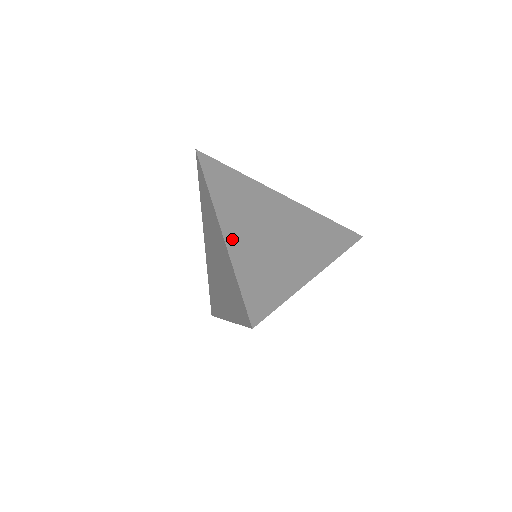
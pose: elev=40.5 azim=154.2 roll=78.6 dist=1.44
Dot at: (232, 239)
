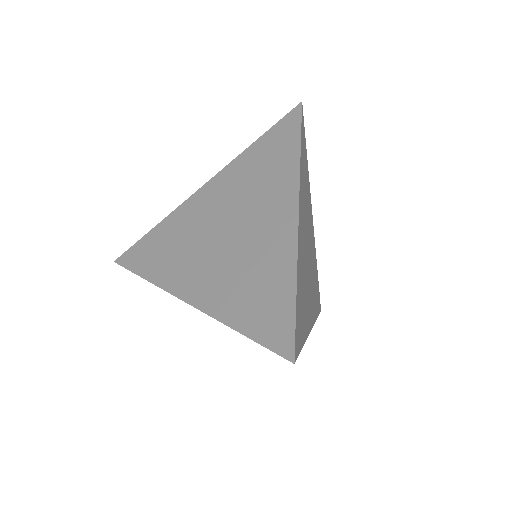
Dot at: (300, 234)
